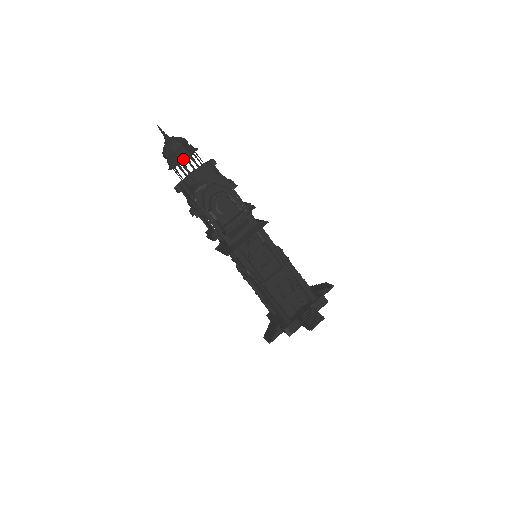
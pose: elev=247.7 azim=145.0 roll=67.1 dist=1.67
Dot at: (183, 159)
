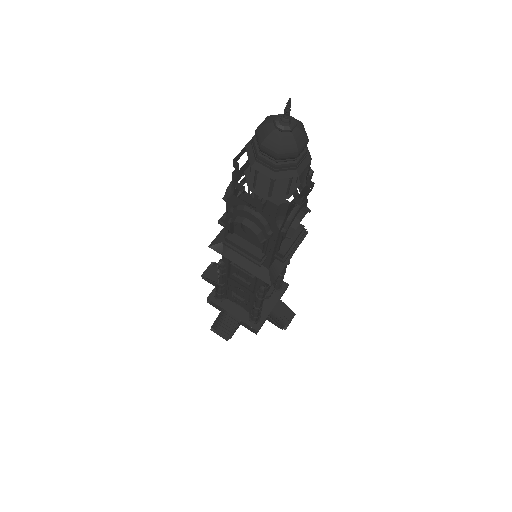
Dot at: (258, 168)
